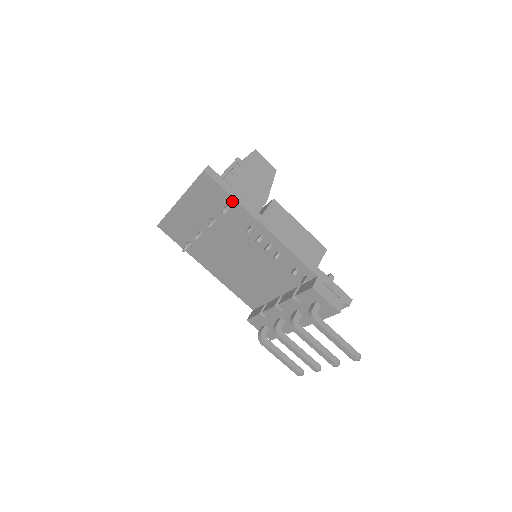
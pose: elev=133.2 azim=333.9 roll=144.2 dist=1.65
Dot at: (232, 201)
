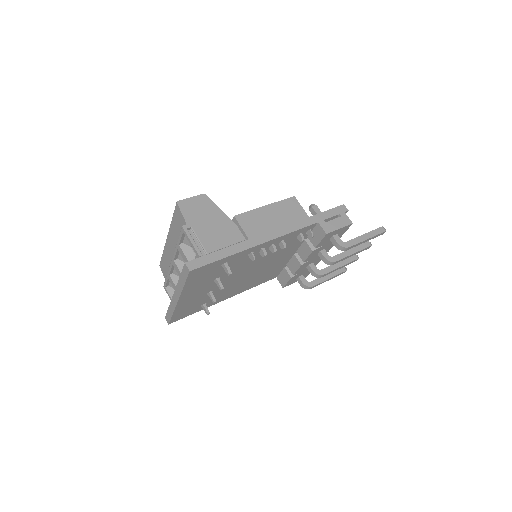
Dot at: (226, 259)
